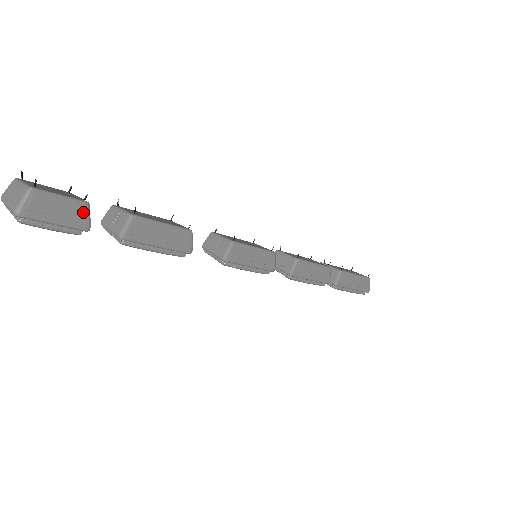
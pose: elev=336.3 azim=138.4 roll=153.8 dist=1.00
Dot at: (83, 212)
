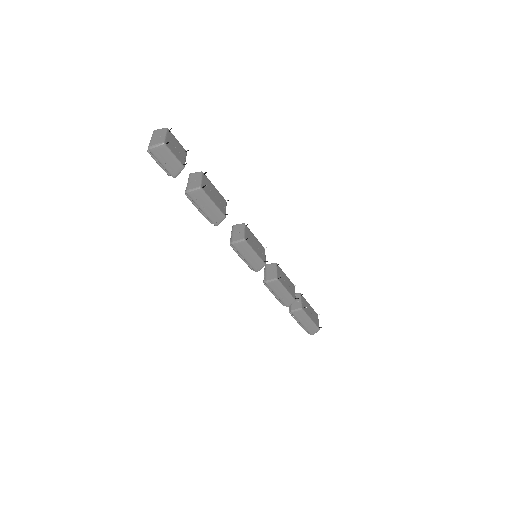
Dot at: (178, 169)
